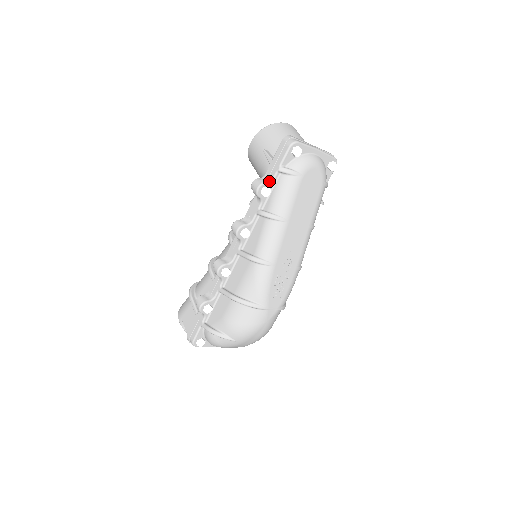
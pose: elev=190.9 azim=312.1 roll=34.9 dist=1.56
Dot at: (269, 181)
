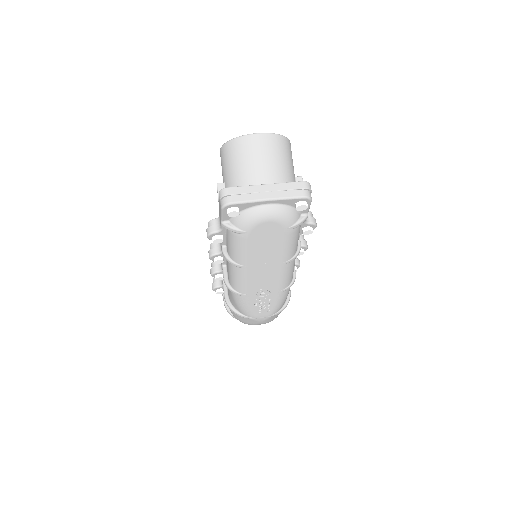
Dot at: (218, 230)
